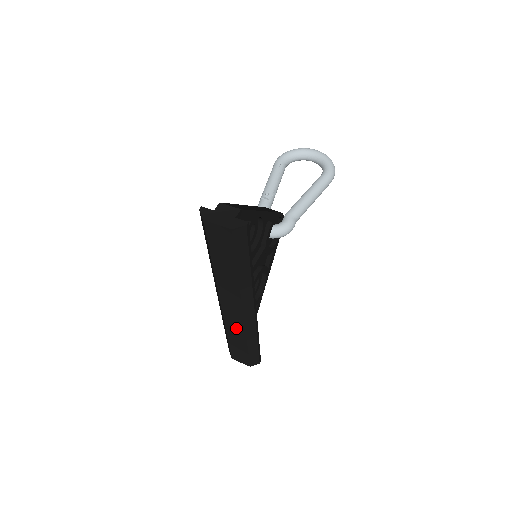
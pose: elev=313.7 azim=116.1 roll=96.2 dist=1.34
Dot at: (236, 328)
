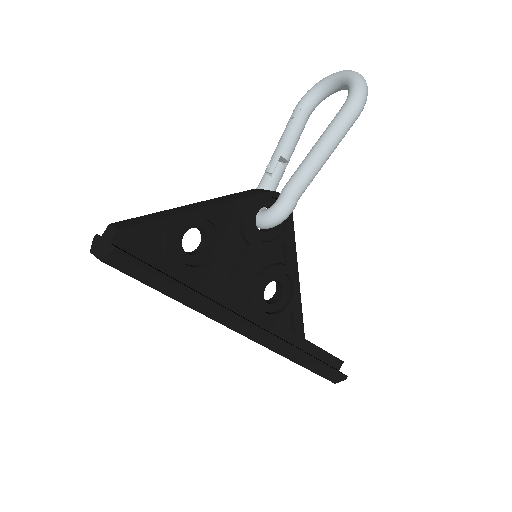
Dot at: occluded
